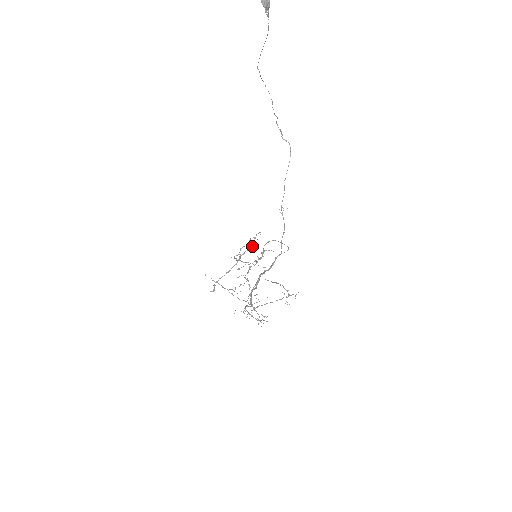
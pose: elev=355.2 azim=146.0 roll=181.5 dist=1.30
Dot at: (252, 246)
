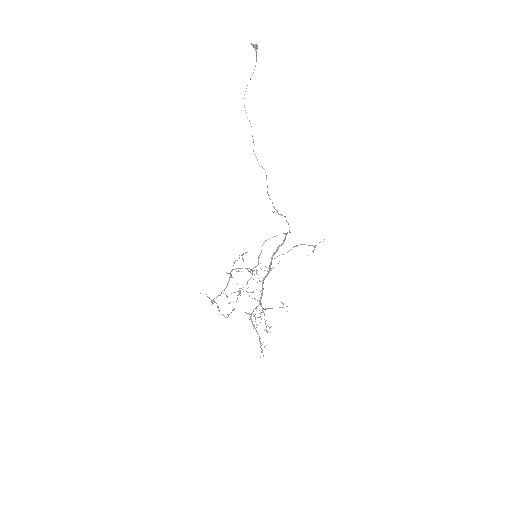
Dot at: (238, 270)
